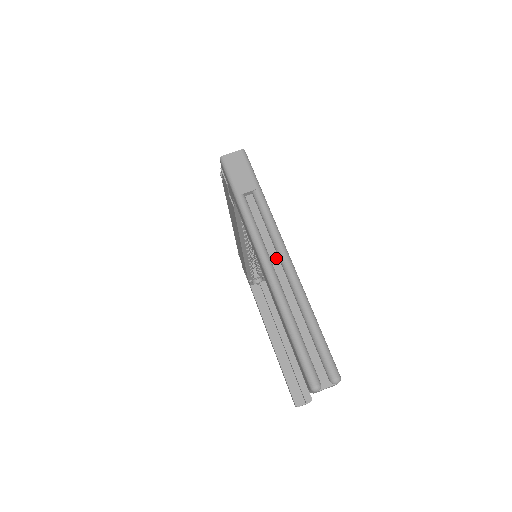
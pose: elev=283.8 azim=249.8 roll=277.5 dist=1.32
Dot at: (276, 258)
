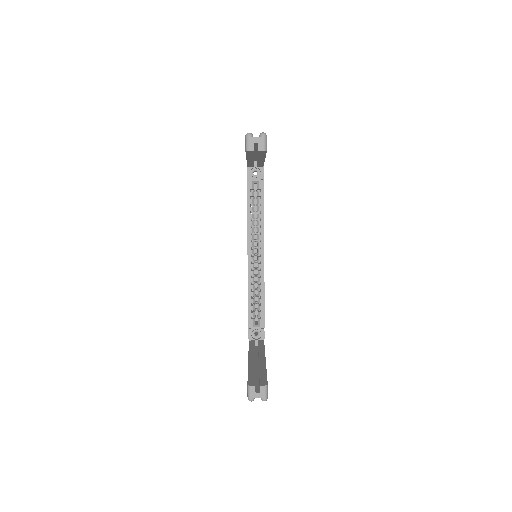
Dot at: occluded
